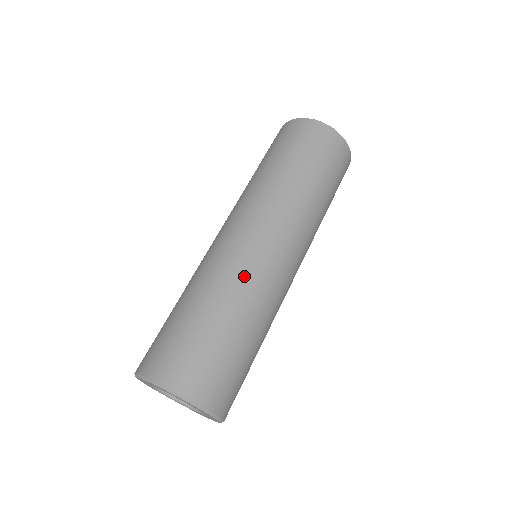
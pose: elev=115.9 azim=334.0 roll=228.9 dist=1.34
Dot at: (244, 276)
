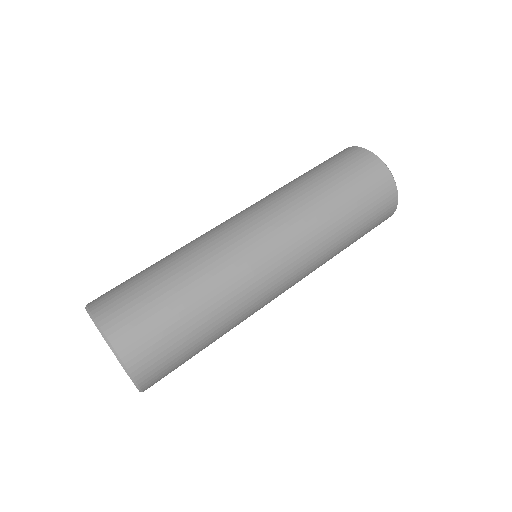
Dot at: (236, 277)
